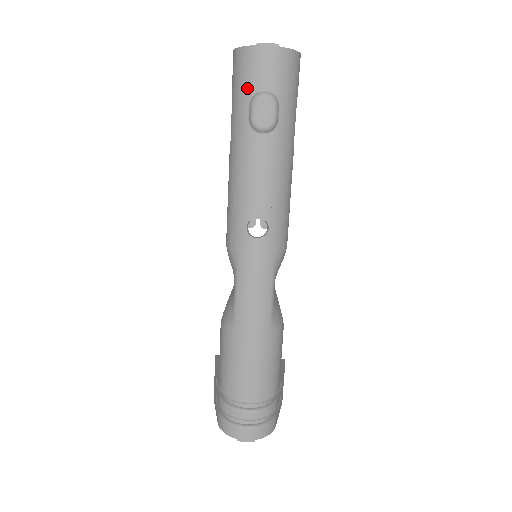
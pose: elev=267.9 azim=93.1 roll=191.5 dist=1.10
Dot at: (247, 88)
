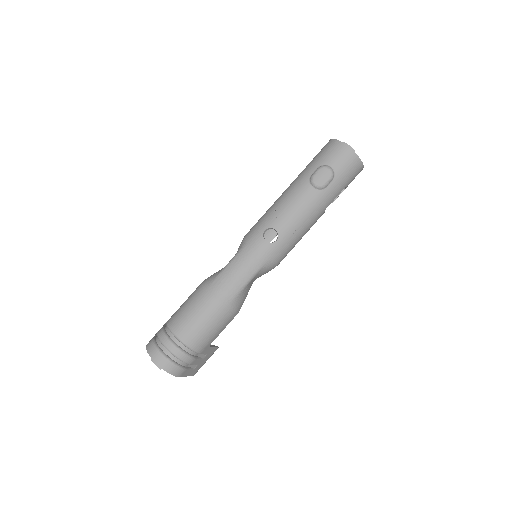
Dot at: (323, 160)
